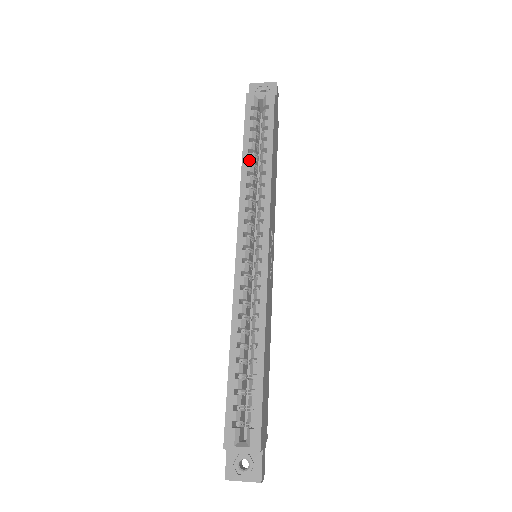
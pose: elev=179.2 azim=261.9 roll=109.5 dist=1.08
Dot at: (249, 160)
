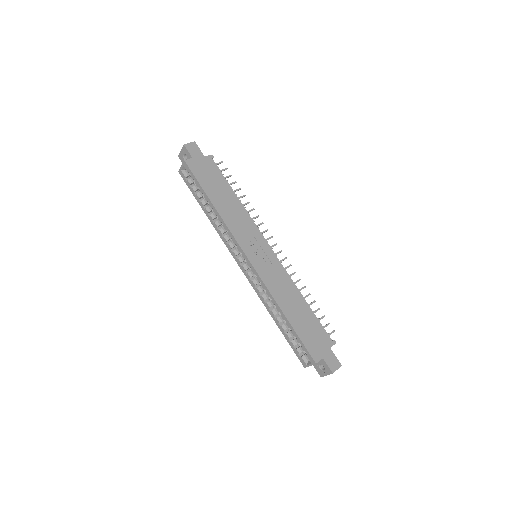
Dot at: (208, 213)
